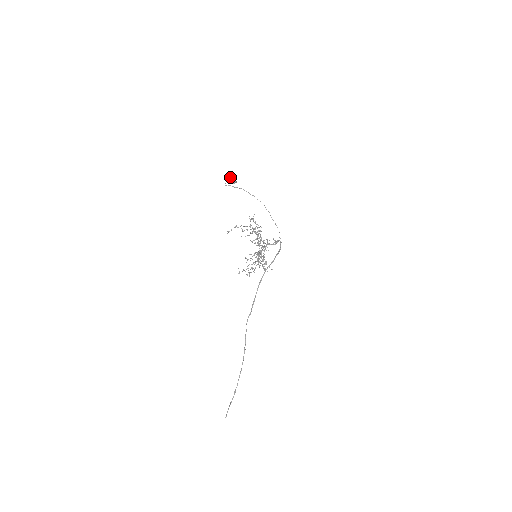
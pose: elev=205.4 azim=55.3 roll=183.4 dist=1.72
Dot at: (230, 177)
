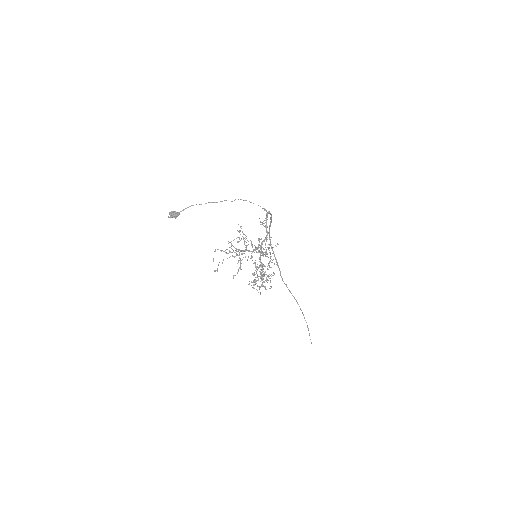
Dot at: (169, 214)
